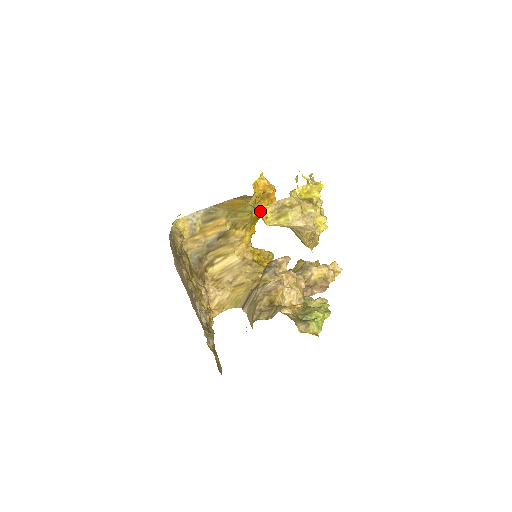
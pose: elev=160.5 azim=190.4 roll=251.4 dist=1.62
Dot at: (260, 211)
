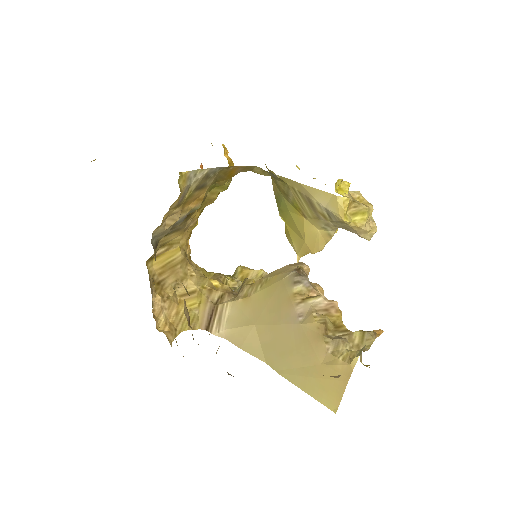
Dot at: (343, 200)
